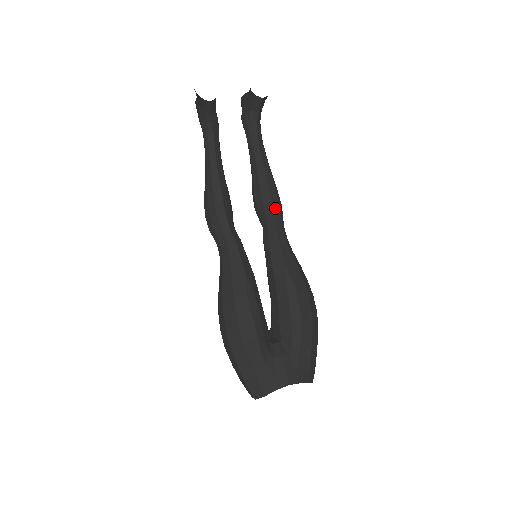
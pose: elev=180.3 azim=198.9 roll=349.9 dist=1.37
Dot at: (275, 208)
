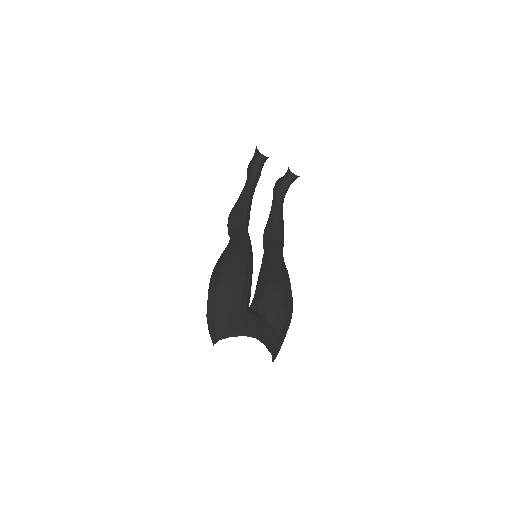
Dot at: (280, 237)
